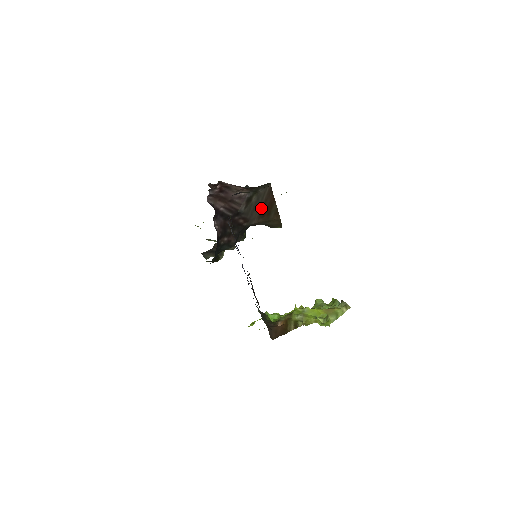
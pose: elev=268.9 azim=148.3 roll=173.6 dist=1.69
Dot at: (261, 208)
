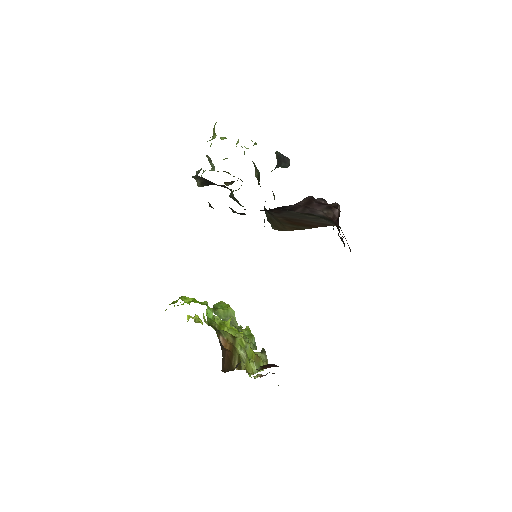
Dot at: (298, 219)
